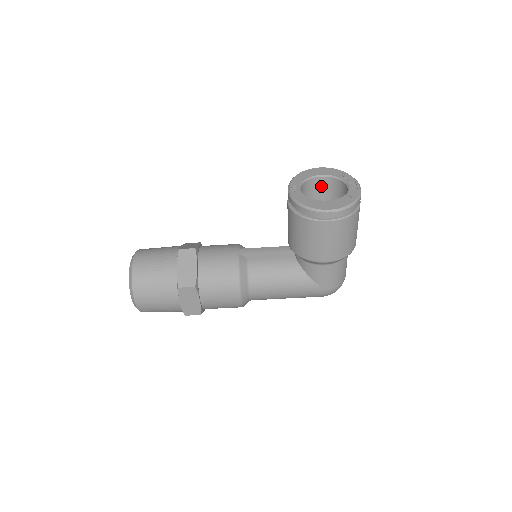
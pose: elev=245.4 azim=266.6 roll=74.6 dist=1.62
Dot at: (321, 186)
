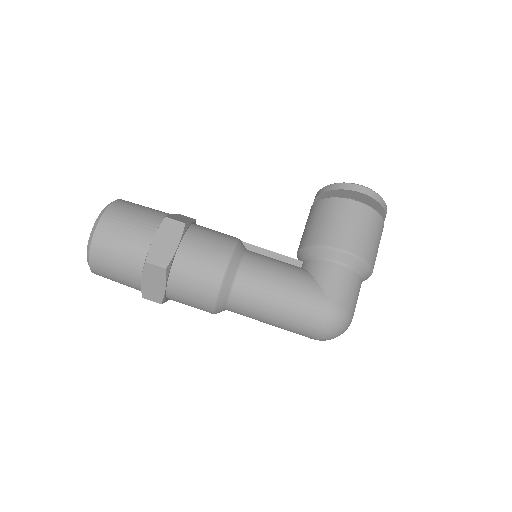
Dot at: occluded
